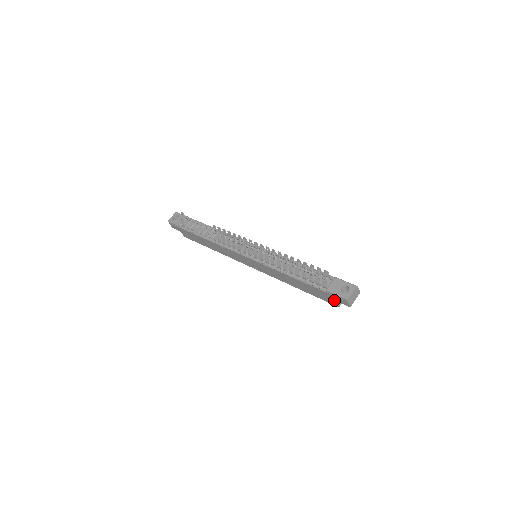
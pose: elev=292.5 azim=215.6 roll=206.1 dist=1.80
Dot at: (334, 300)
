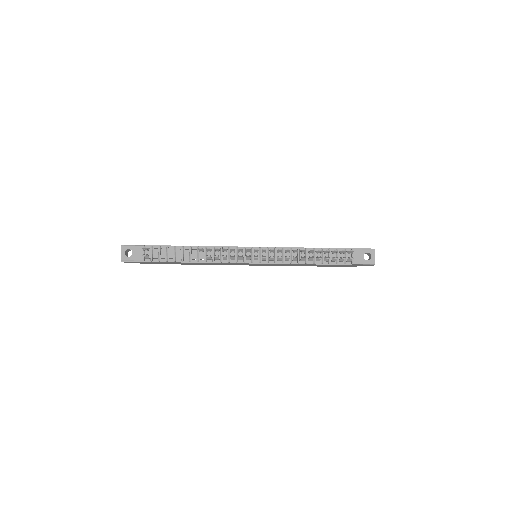
Dot at: occluded
